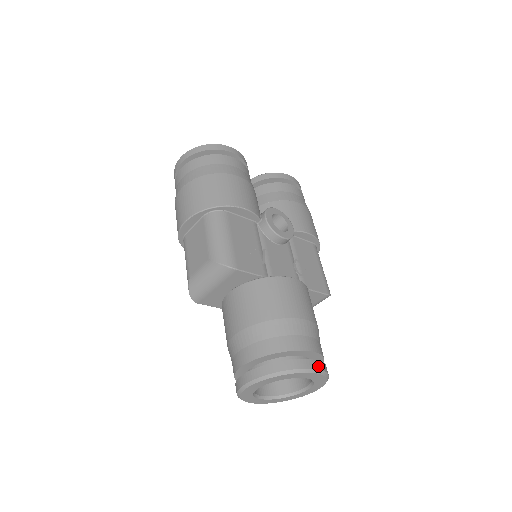
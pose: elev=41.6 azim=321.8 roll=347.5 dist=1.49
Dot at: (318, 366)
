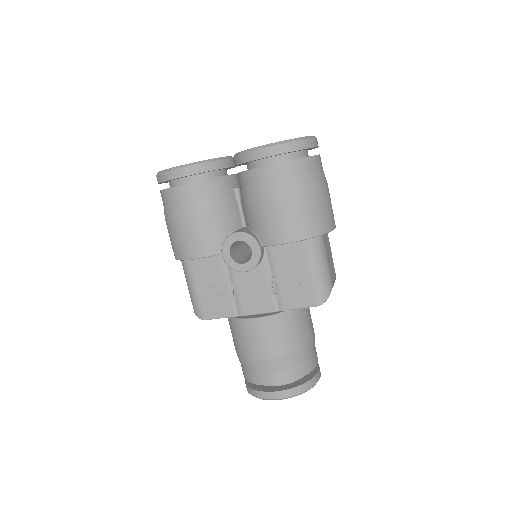
Dot at: (278, 396)
